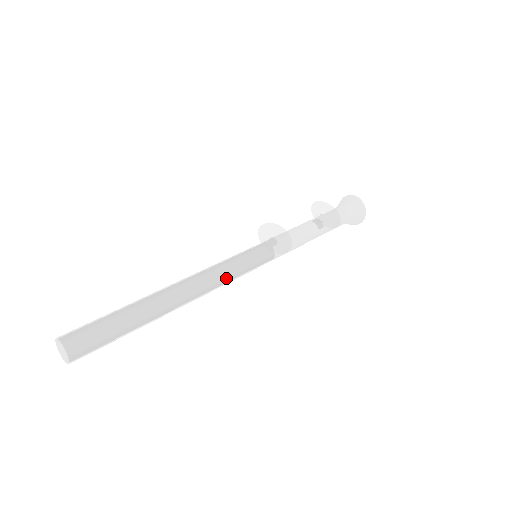
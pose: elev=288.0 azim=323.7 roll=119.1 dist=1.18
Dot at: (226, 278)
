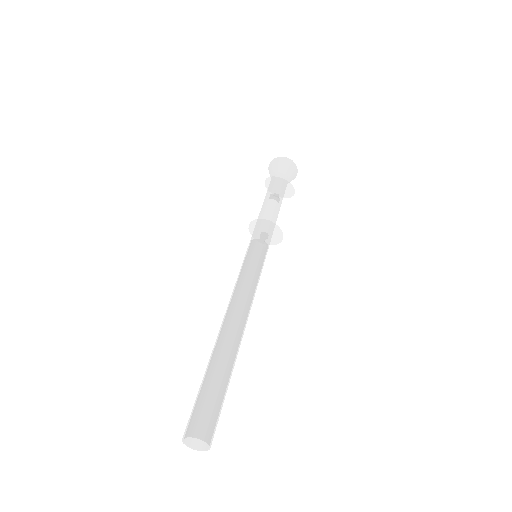
Dot at: (254, 290)
